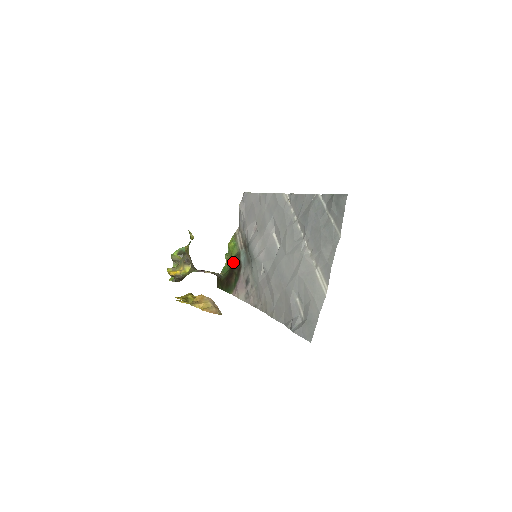
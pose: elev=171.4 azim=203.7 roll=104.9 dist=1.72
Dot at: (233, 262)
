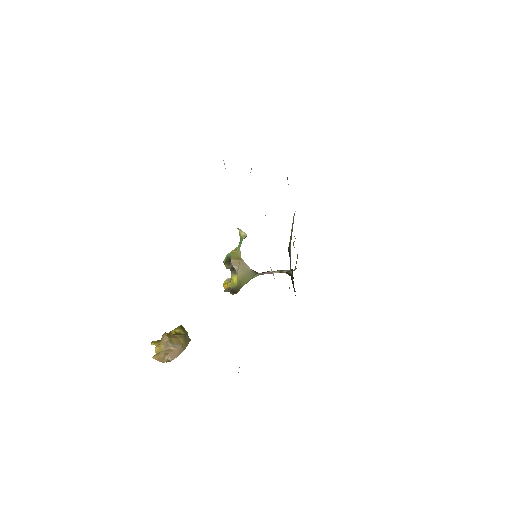
Dot at: occluded
